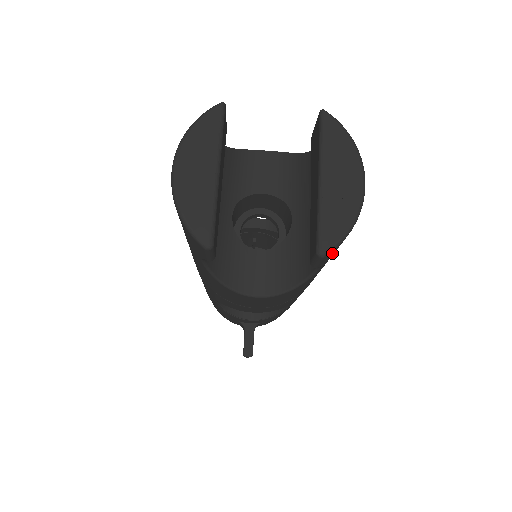
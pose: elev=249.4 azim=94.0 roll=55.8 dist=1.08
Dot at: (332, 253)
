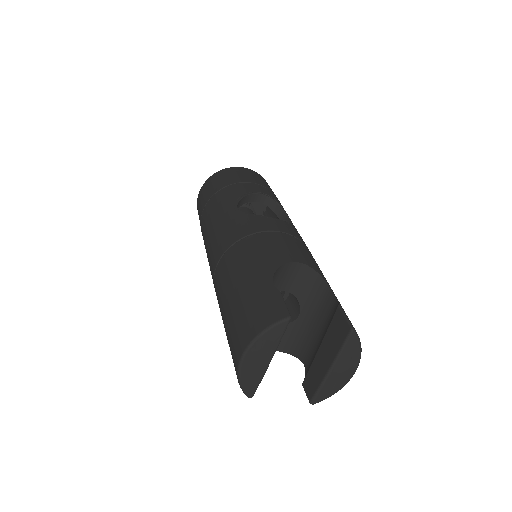
Dot at: occluded
